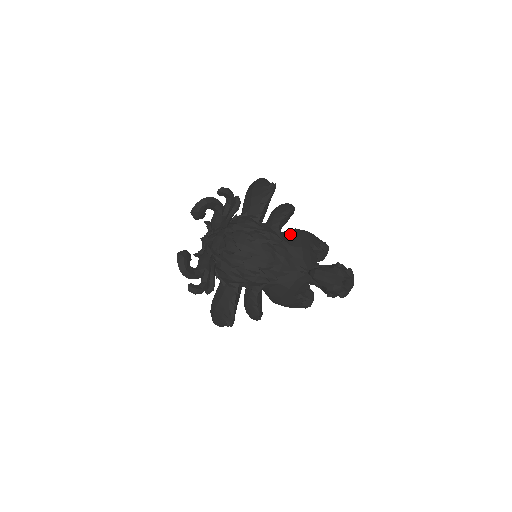
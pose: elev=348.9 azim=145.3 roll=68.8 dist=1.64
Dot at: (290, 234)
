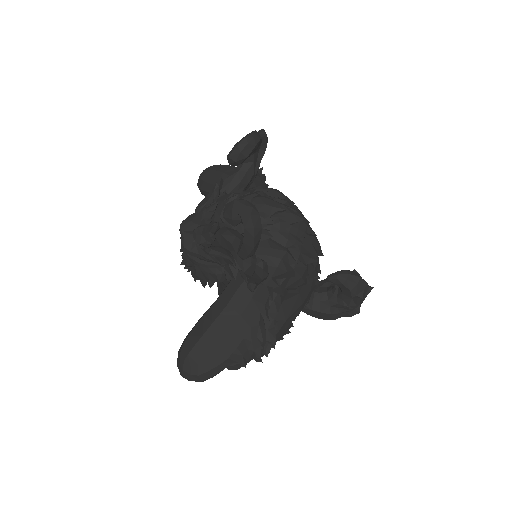
Dot at: occluded
